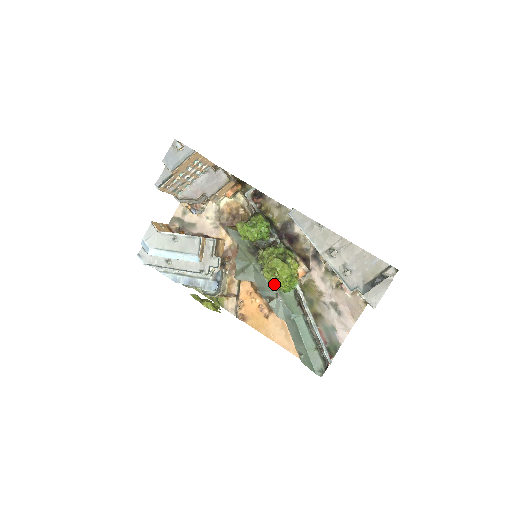
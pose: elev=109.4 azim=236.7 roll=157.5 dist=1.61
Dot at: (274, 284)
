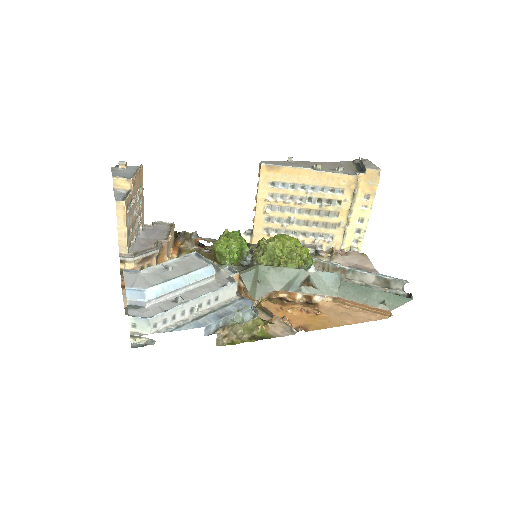
Dot at: (296, 260)
